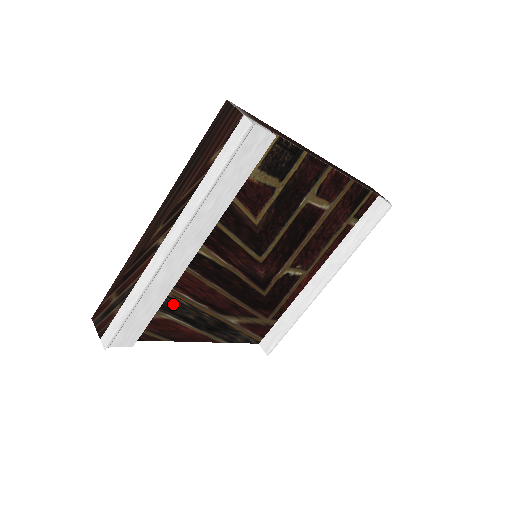
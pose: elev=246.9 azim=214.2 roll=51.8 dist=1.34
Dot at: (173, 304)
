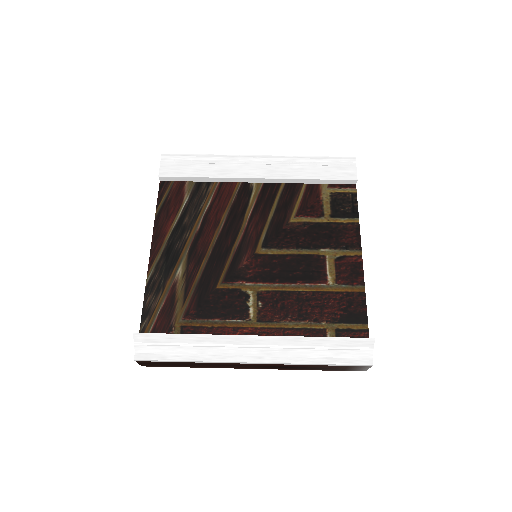
Dot at: (200, 197)
